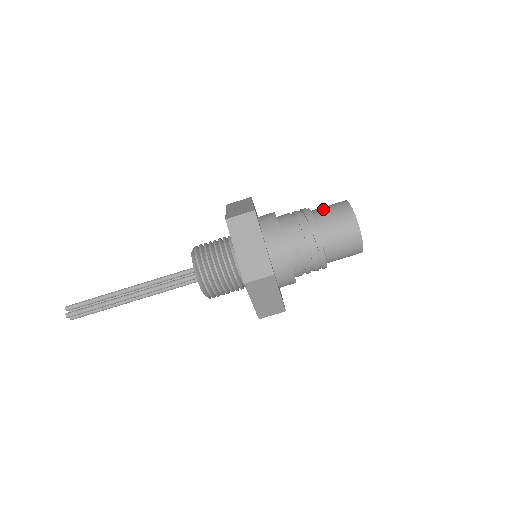
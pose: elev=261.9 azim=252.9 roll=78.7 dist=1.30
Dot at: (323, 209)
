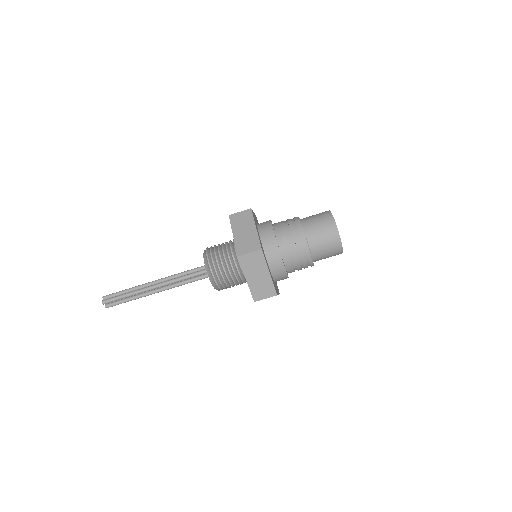
Dot at: (309, 216)
